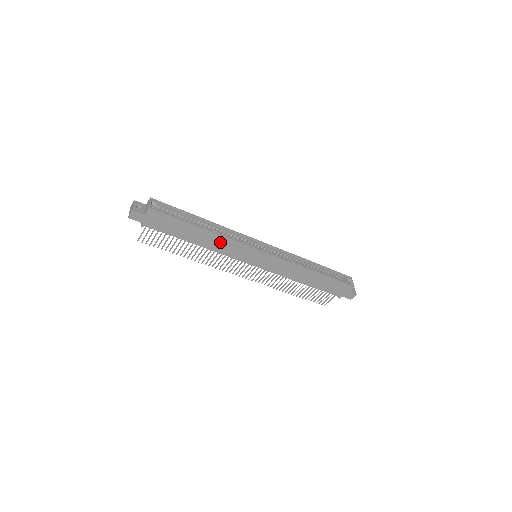
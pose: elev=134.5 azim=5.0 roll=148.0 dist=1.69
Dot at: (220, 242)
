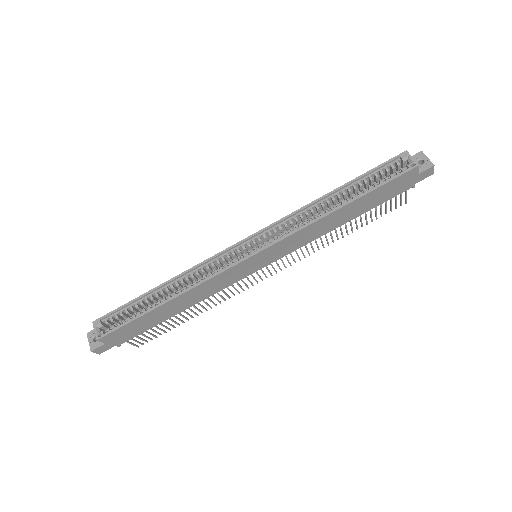
Dot at: (199, 291)
